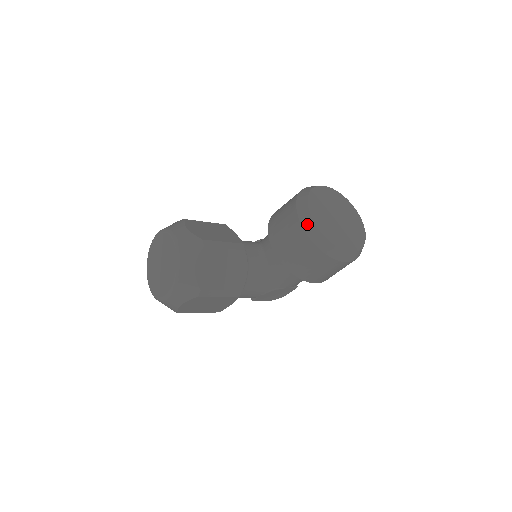
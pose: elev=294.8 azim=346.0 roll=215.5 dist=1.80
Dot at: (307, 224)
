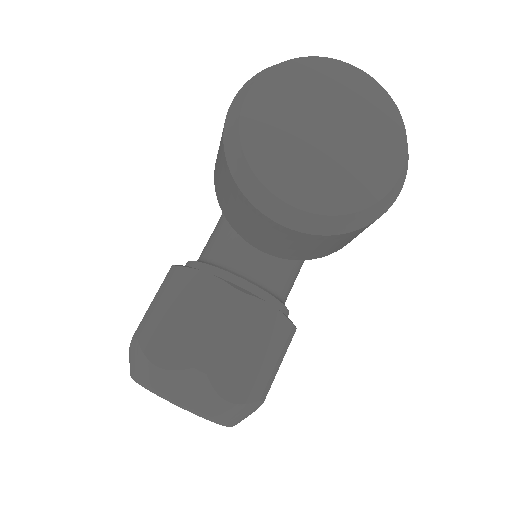
Dot at: (303, 224)
